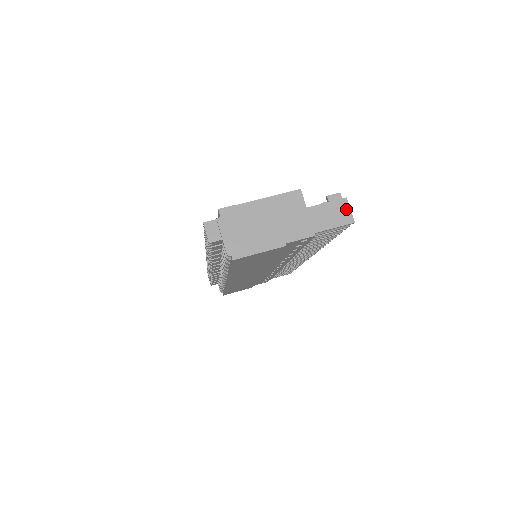
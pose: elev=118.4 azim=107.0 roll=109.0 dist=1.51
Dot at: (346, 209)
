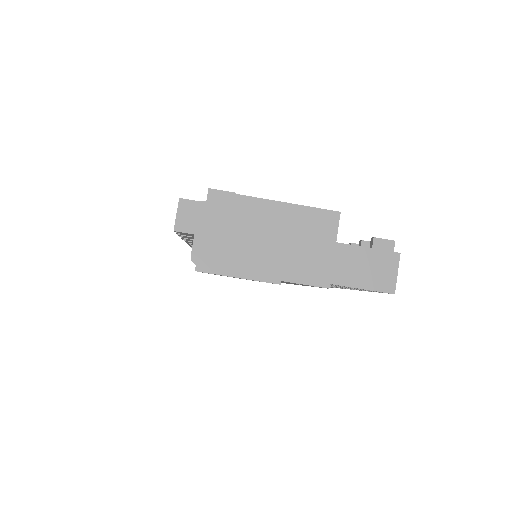
Dot at: (392, 269)
